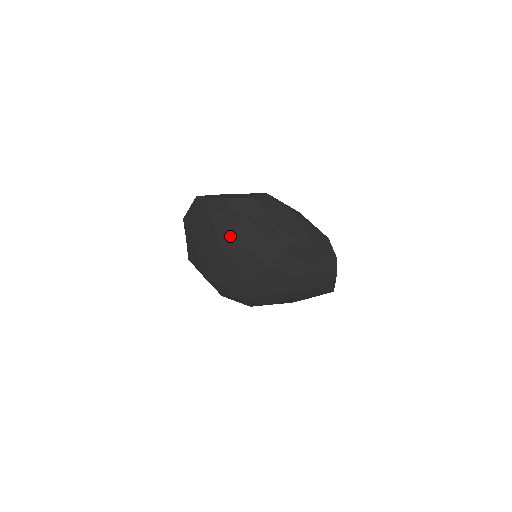
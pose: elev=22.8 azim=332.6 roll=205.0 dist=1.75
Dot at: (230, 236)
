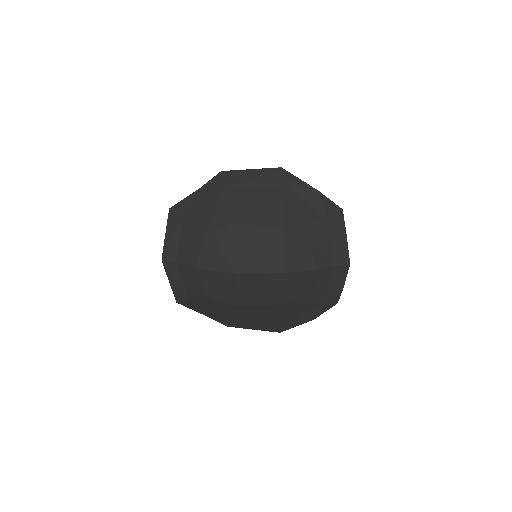
Dot at: (300, 221)
